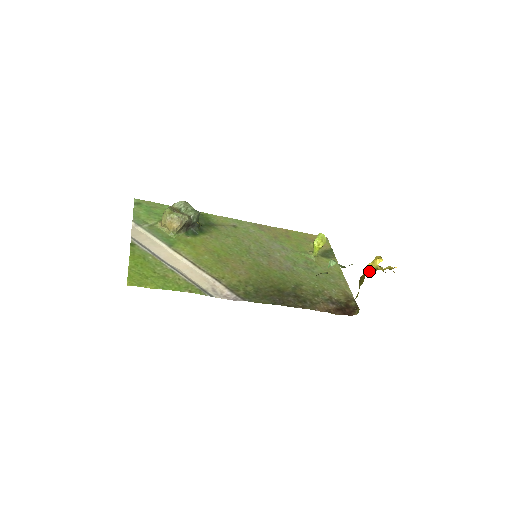
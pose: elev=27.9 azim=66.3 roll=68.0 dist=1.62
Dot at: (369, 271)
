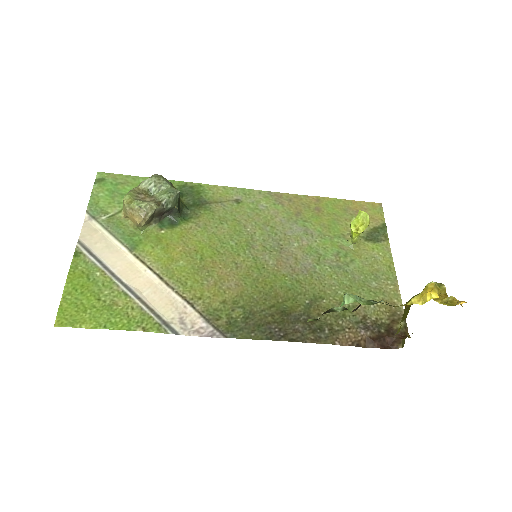
Dot at: occluded
